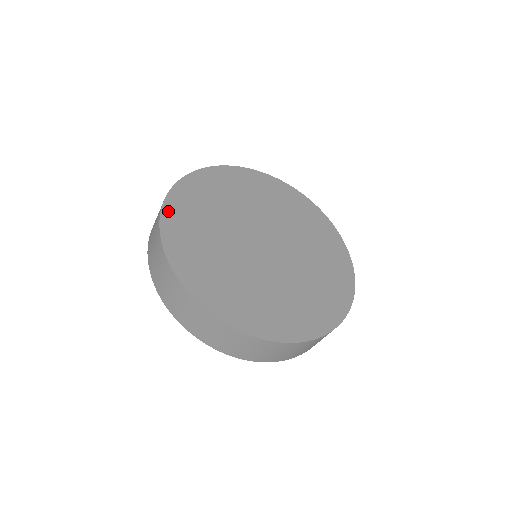
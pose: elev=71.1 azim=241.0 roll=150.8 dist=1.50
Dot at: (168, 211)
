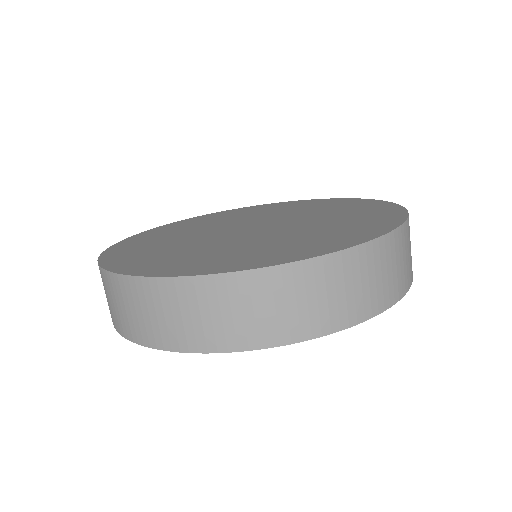
Dot at: (108, 255)
